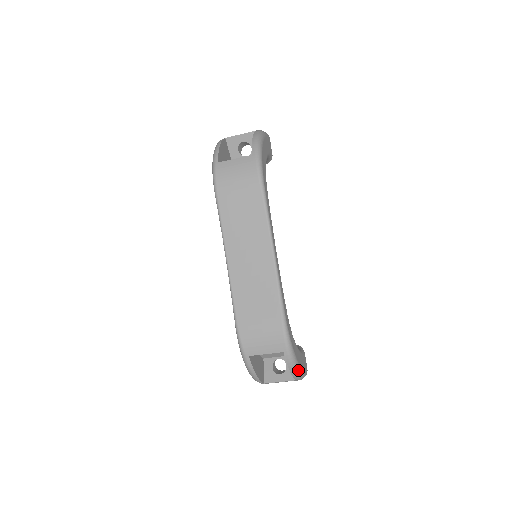
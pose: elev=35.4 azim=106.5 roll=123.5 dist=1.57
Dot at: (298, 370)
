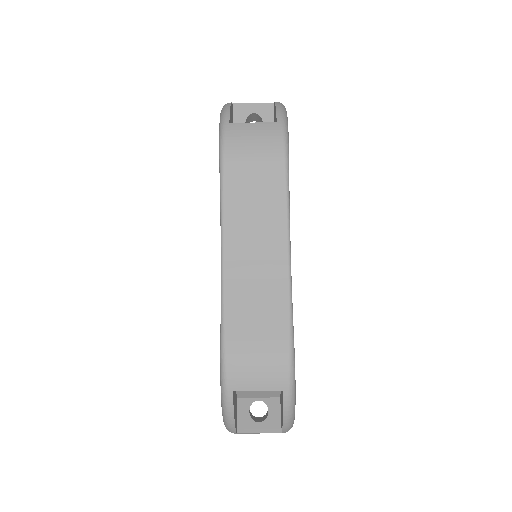
Dot at: (292, 418)
